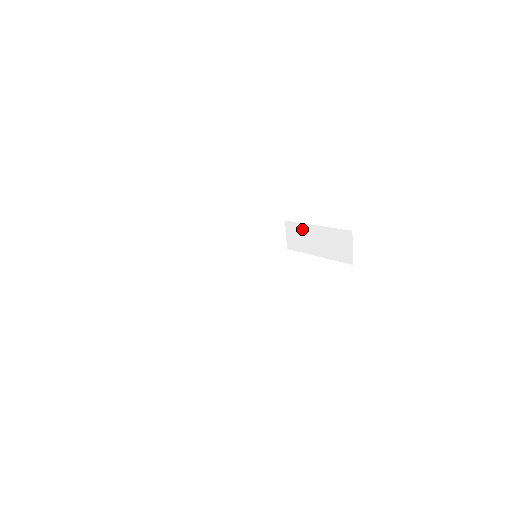
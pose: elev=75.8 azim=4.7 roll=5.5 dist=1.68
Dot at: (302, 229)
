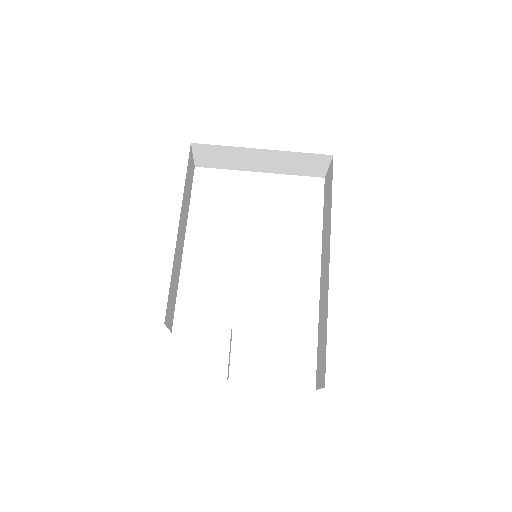
Dot at: (232, 152)
